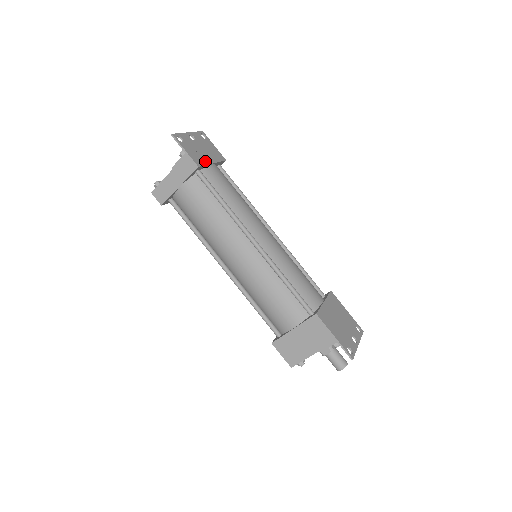
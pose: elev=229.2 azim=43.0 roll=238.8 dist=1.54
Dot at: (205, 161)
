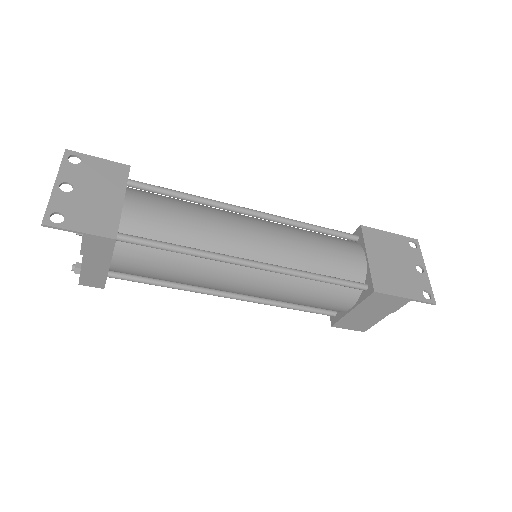
Dot at: (113, 212)
